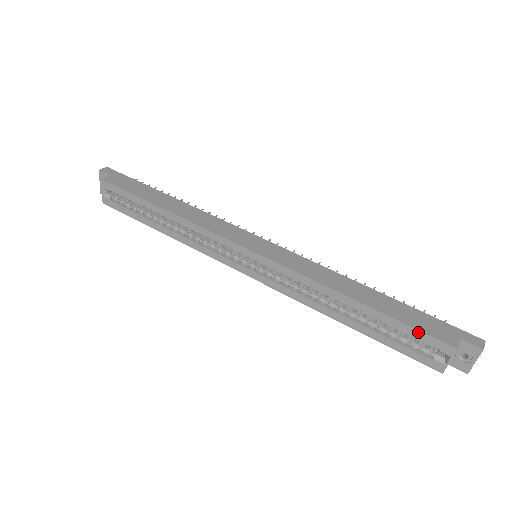
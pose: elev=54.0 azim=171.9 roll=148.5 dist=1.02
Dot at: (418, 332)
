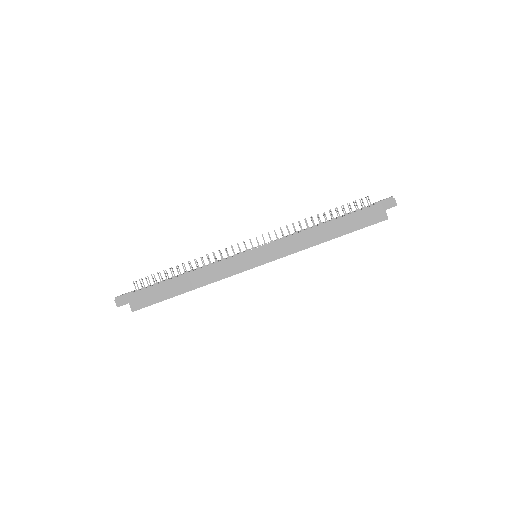
Dot at: occluded
